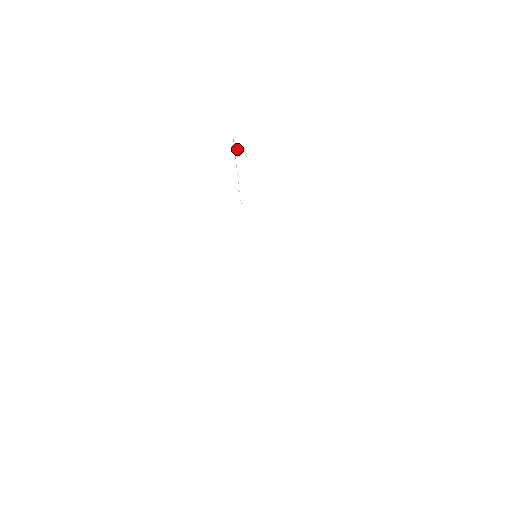
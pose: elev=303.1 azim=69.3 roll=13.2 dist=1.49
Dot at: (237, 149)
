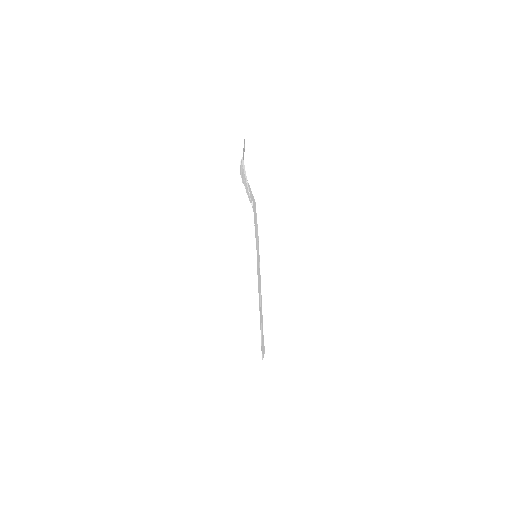
Dot at: occluded
